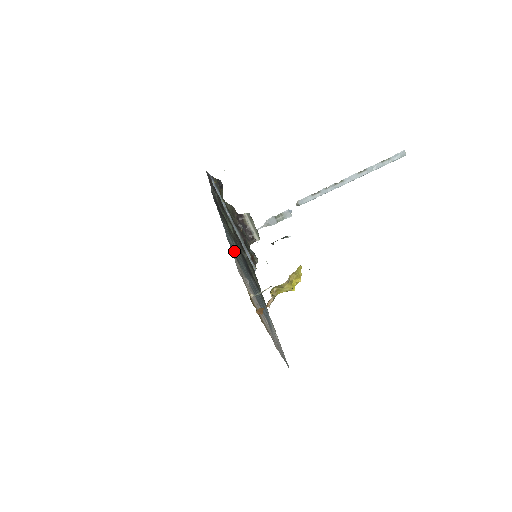
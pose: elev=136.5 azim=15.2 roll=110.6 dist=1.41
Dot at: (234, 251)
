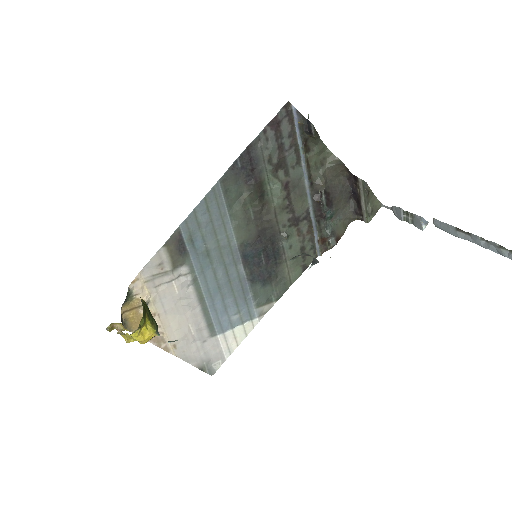
Dot at: (193, 241)
